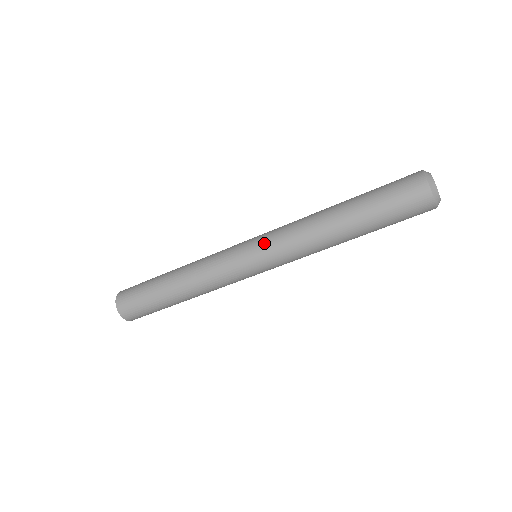
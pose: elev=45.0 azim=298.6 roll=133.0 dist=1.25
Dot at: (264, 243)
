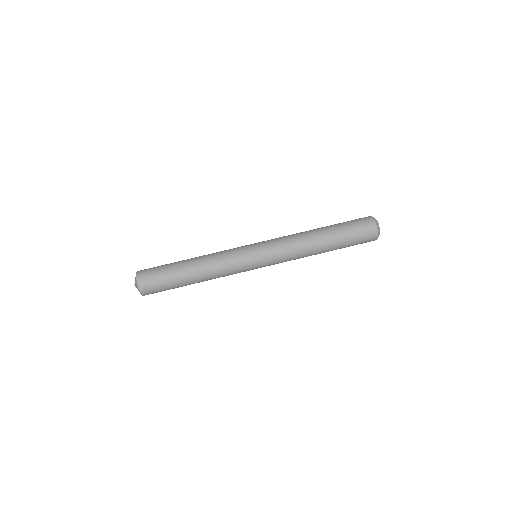
Dot at: occluded
